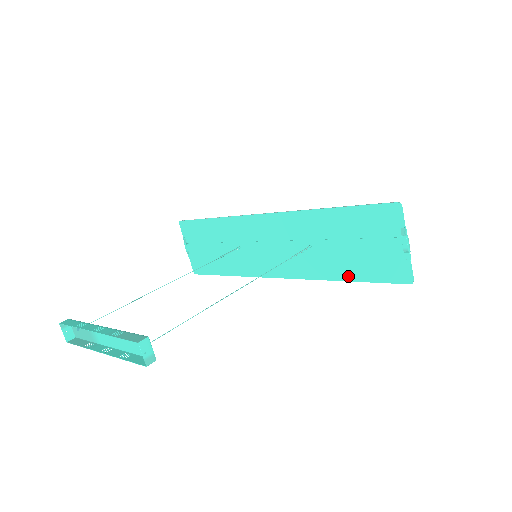
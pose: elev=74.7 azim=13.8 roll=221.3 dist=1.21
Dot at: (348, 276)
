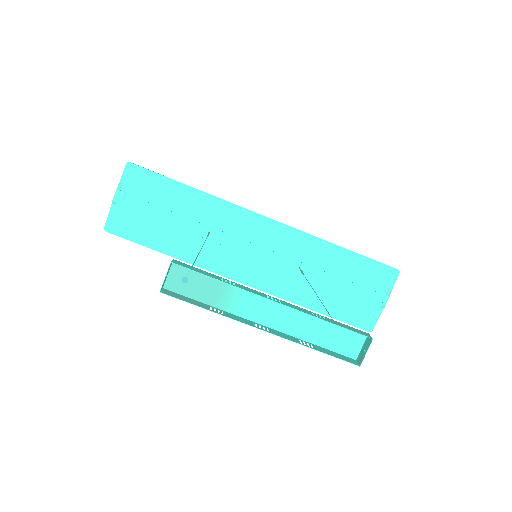
Dot at: (319, 307)
